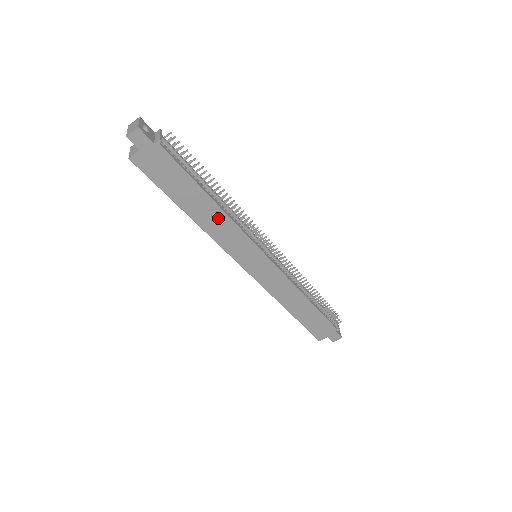
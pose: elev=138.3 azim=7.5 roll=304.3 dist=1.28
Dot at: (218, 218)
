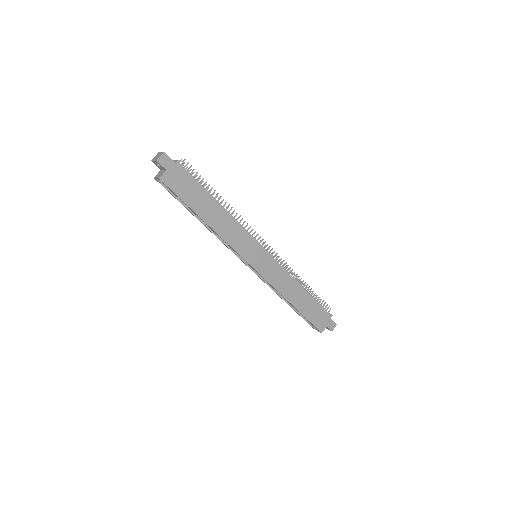
Dot at: (226, 220)
